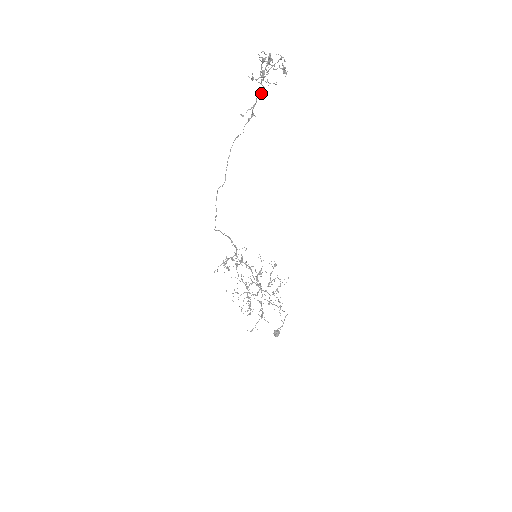
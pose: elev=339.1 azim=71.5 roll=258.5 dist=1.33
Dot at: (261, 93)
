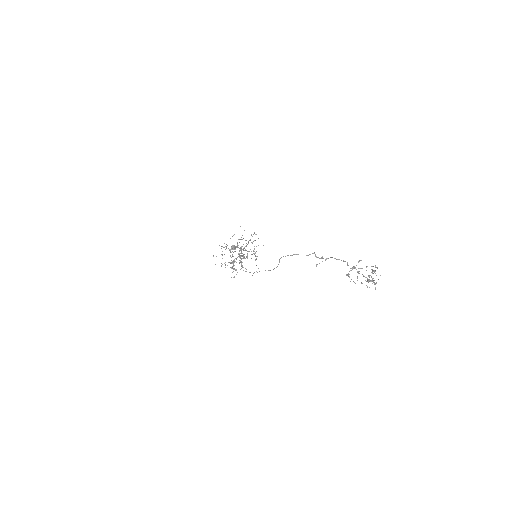
Dot at: (341, 260)
